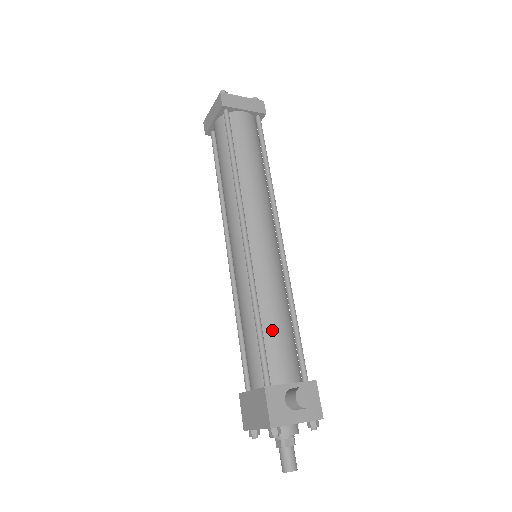
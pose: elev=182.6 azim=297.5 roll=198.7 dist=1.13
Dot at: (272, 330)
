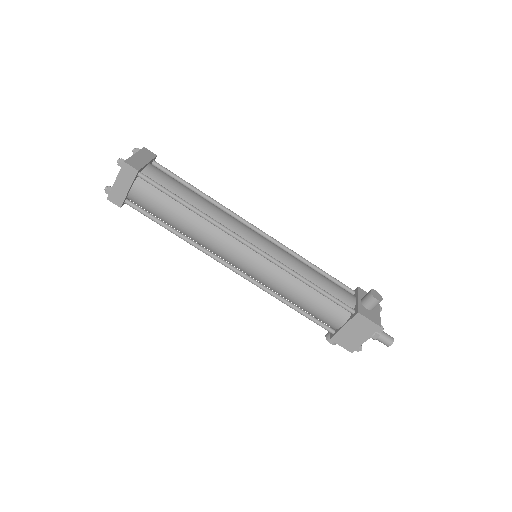
Dot at: (322, 283)
